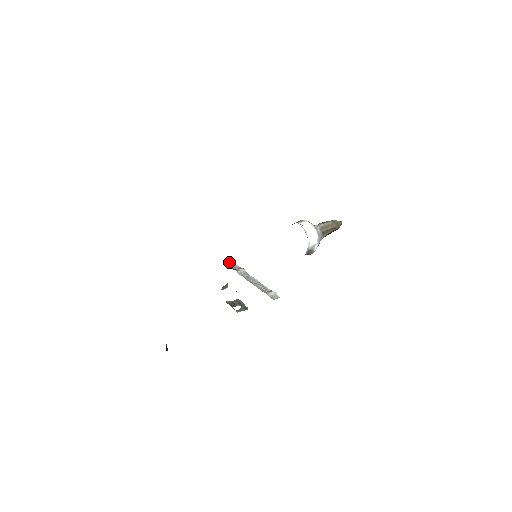
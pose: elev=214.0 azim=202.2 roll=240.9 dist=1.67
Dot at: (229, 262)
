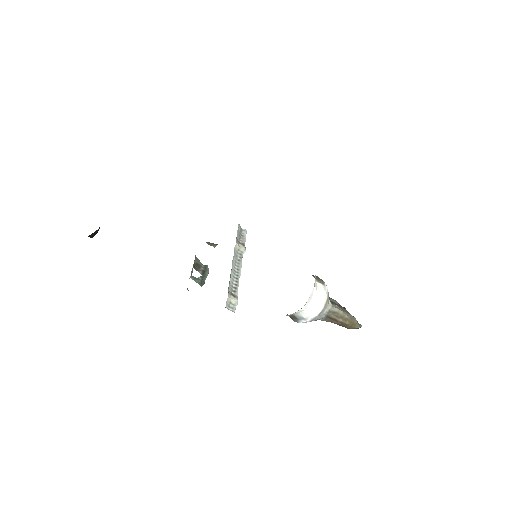
Dot at: occluded
